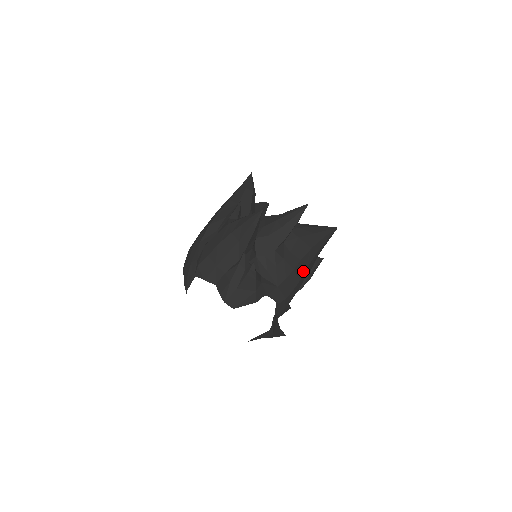
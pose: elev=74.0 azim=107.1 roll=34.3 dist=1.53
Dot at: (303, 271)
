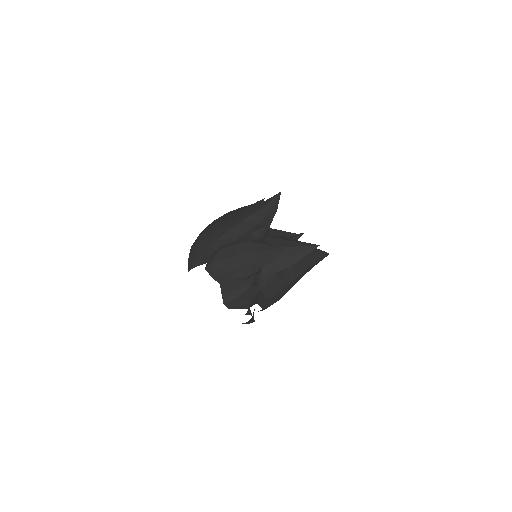
Dot at: (291, 287)
